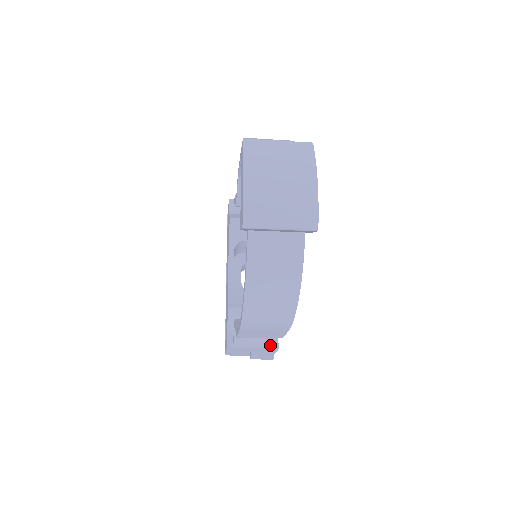
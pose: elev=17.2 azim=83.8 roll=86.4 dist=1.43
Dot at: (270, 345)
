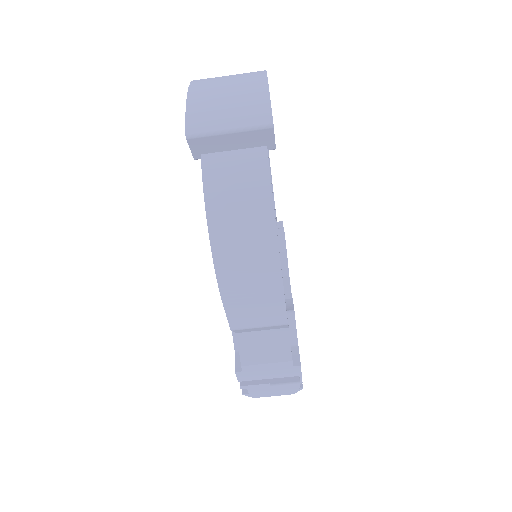
Dot at: (287, 357)
